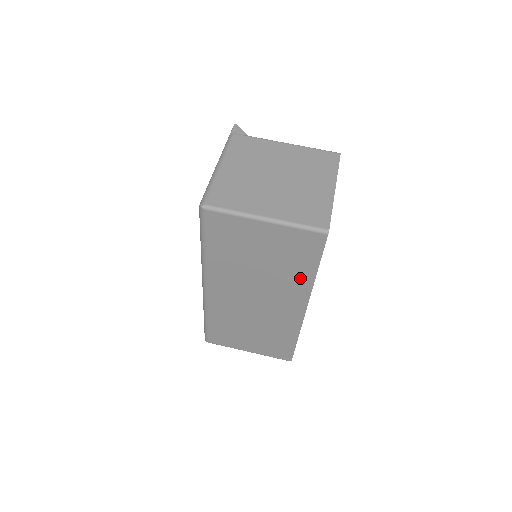
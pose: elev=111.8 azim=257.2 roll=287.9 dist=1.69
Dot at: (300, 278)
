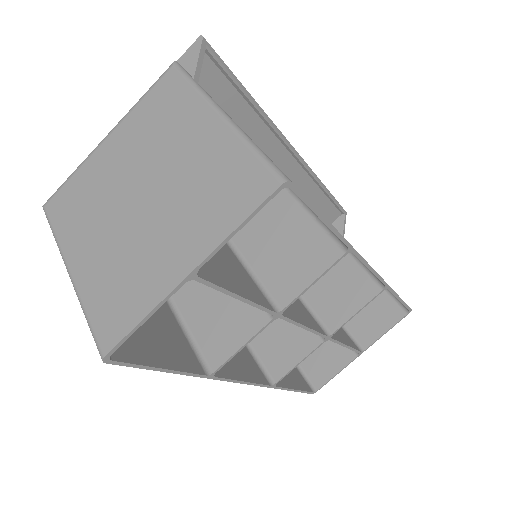
Dot at: (185, 356)
